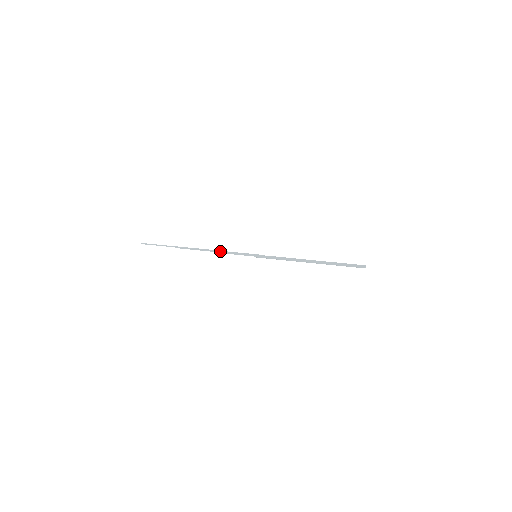
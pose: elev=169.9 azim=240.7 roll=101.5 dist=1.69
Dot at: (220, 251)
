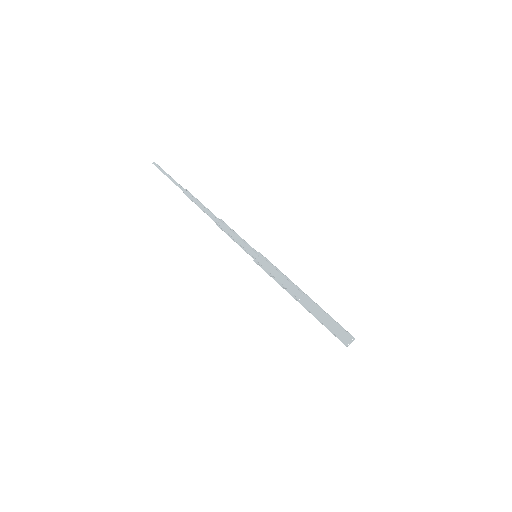
Dot at: occluded
